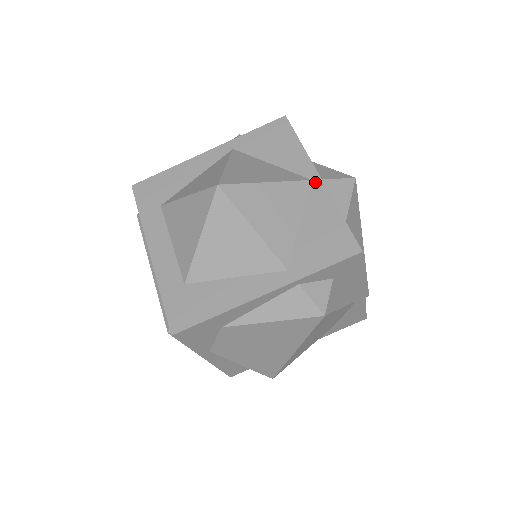
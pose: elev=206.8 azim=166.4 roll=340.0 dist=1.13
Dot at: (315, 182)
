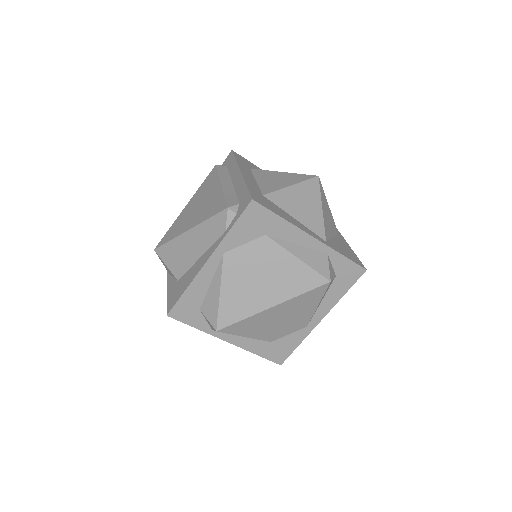
Dot at: (340, 236)
